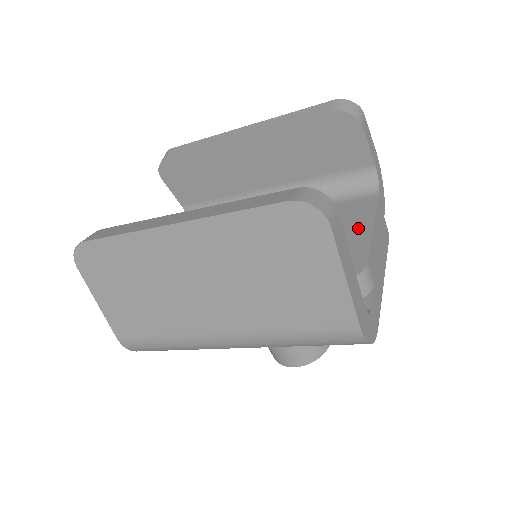
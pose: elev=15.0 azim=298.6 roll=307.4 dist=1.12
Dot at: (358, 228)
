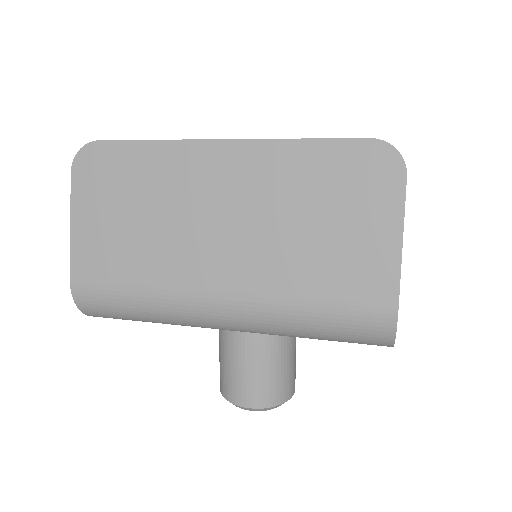
Dot at: occluded
